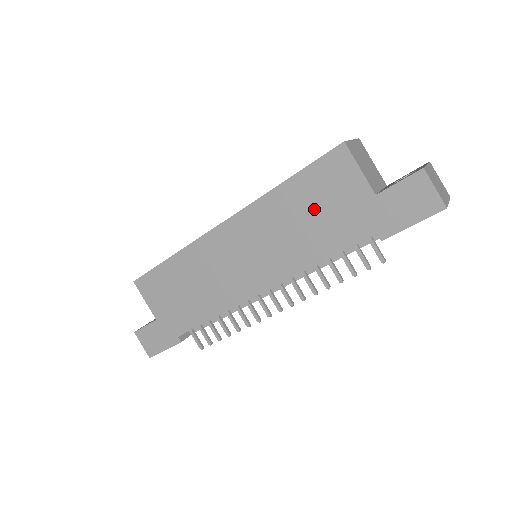
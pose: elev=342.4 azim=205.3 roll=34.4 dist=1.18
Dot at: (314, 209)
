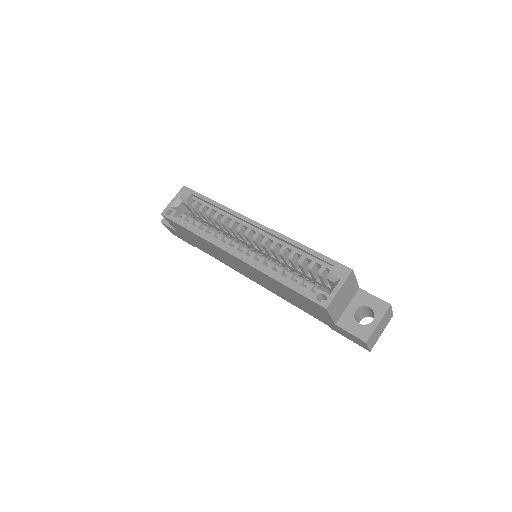
Dot at: (296, 299)
